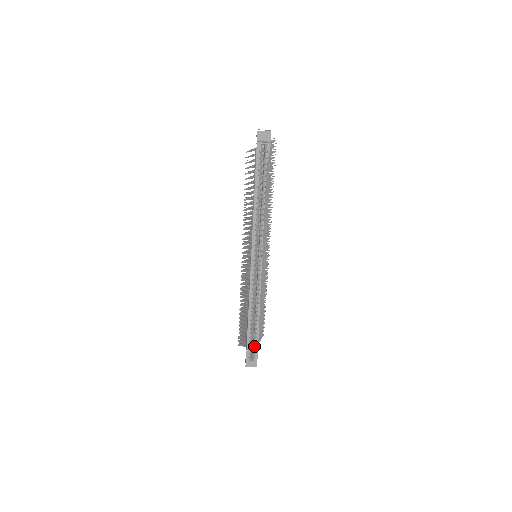
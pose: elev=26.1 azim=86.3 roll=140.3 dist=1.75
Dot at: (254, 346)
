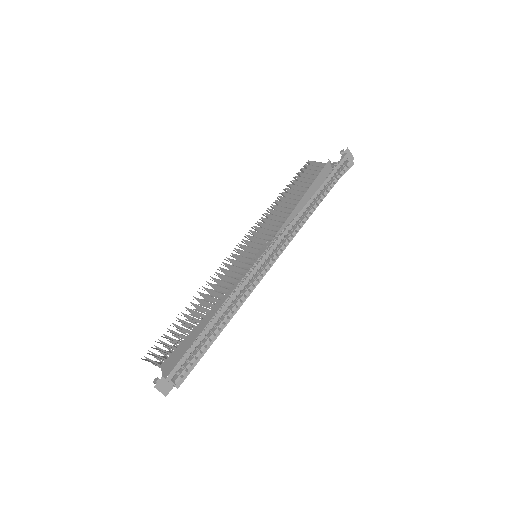
Dot at: (194, 358)
